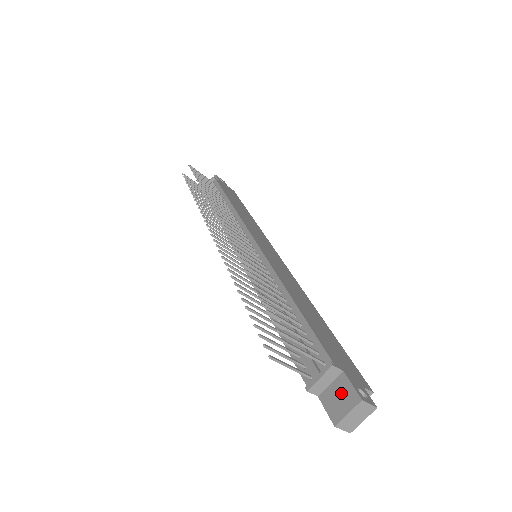
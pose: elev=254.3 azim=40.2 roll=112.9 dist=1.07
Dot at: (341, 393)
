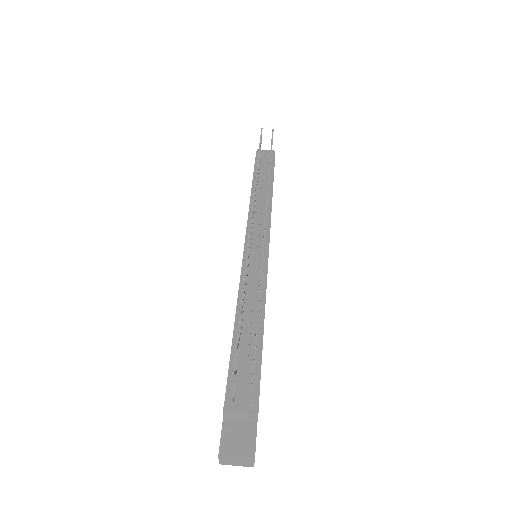
Dot at: (243, 436)
